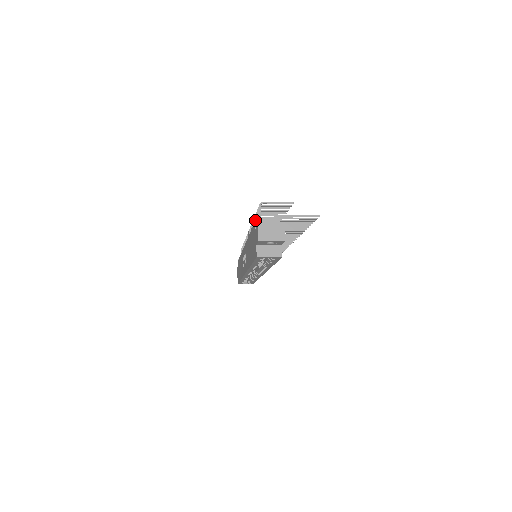
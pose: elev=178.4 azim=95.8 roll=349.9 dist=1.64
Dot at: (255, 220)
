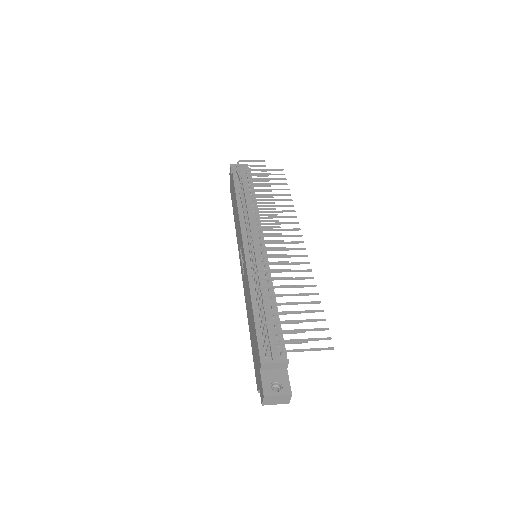
Dot at: (261, 365)
